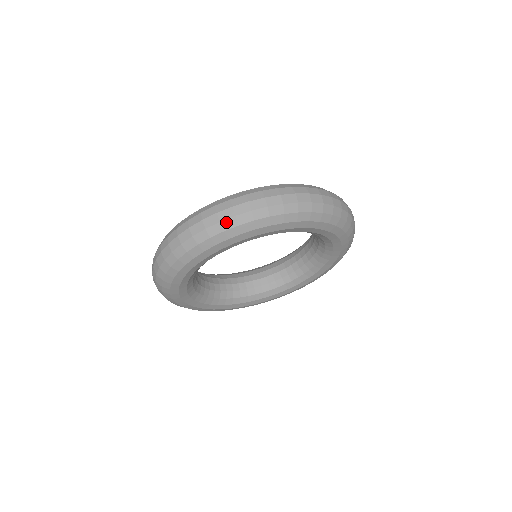
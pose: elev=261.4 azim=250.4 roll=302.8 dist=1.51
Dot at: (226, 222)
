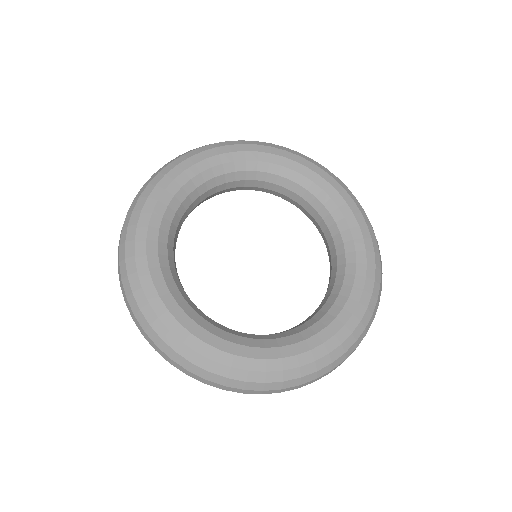
Dot at: (171, 161)
